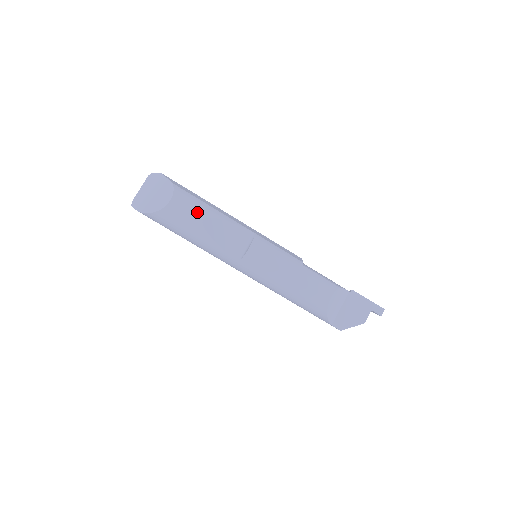
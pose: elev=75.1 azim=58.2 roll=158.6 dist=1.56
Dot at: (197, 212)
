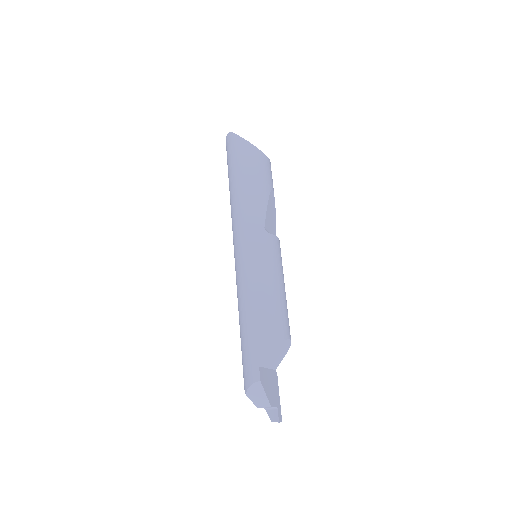
Dot at: occluded
